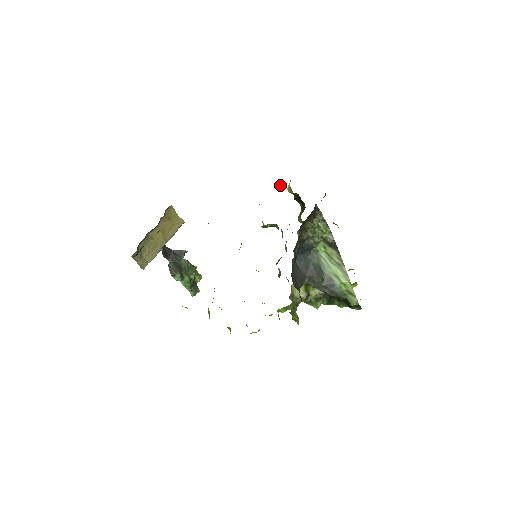
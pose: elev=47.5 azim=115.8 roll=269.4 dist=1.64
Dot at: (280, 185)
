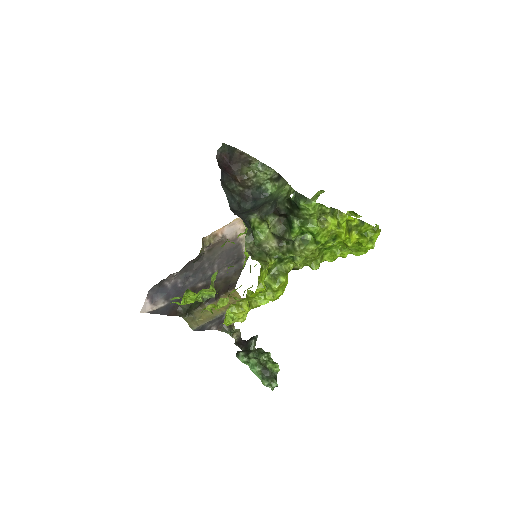
Dot at: occluded
